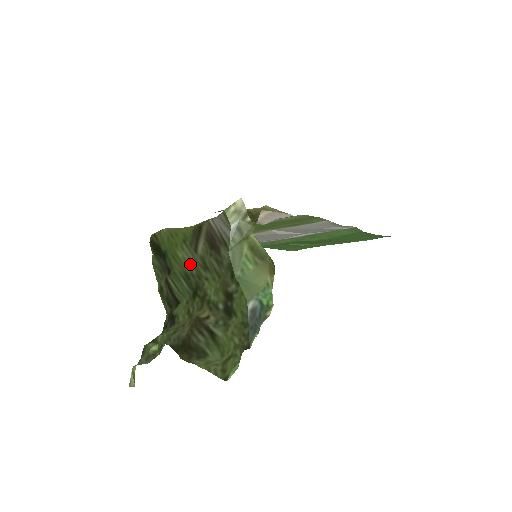
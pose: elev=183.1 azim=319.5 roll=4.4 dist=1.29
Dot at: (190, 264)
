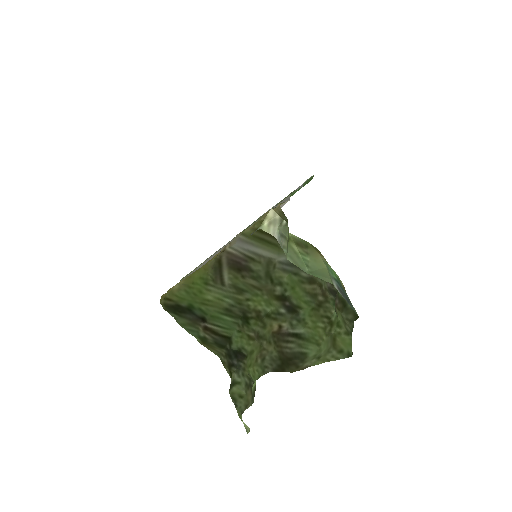
Dot at: (224, 299)
